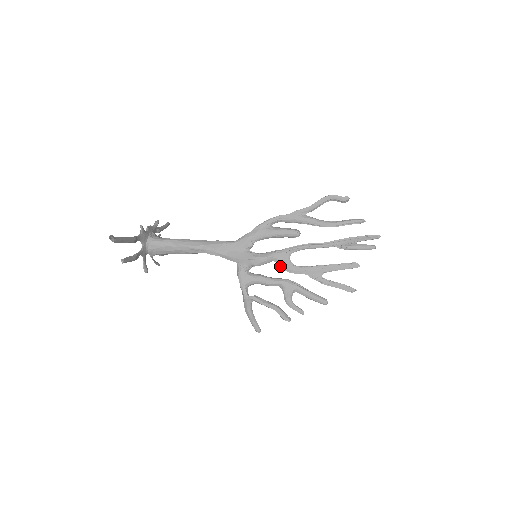
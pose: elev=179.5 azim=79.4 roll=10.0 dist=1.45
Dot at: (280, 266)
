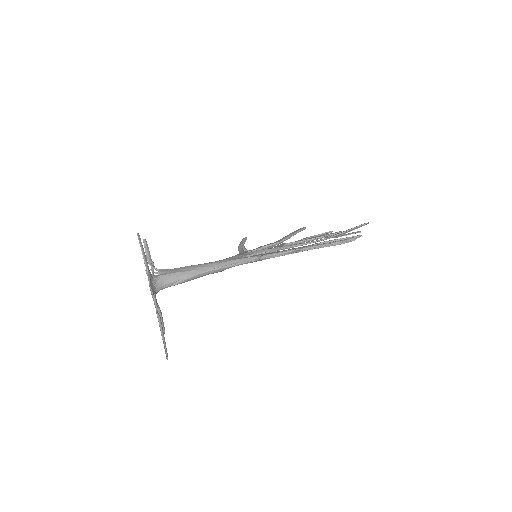
Dot at: occluded
